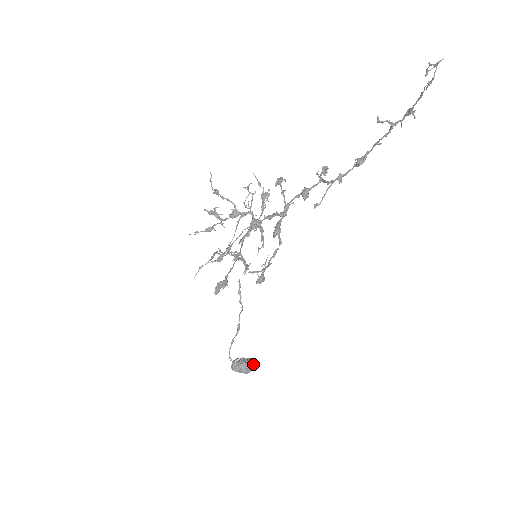
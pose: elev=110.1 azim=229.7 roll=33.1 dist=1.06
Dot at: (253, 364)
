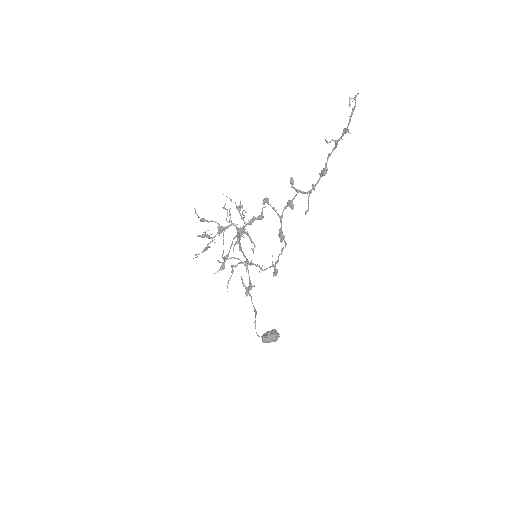
Dot at: (277, 332)
